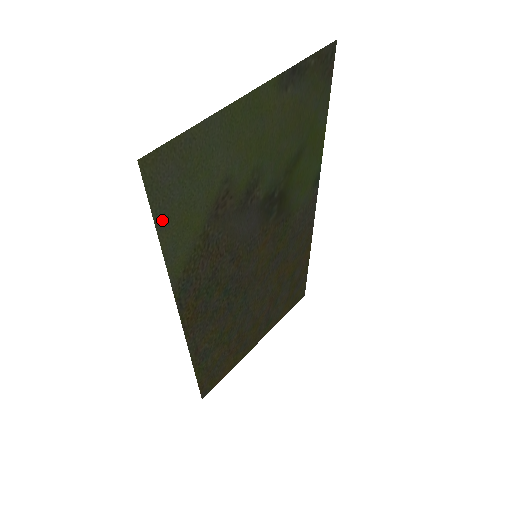
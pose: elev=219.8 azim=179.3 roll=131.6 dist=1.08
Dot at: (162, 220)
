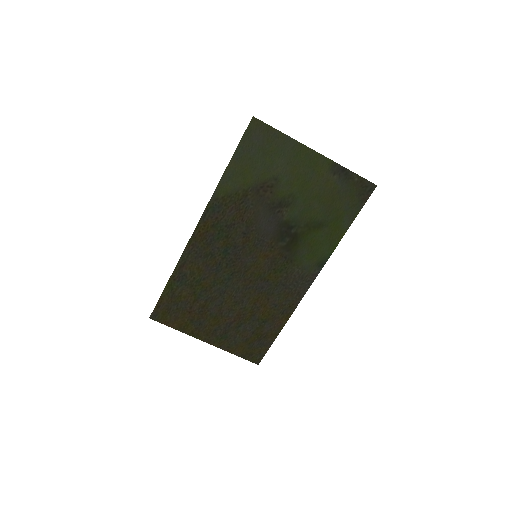
Dot at: (238, 155)
